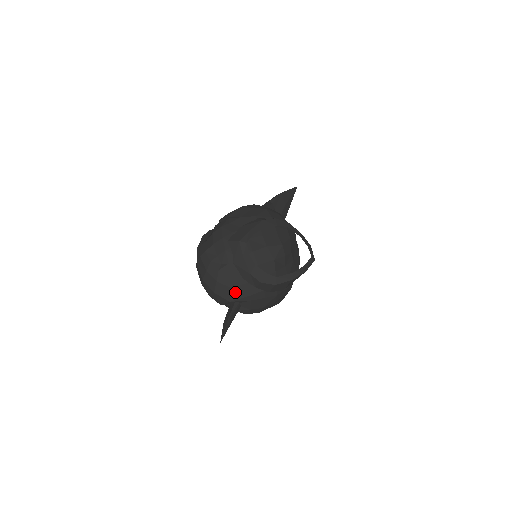
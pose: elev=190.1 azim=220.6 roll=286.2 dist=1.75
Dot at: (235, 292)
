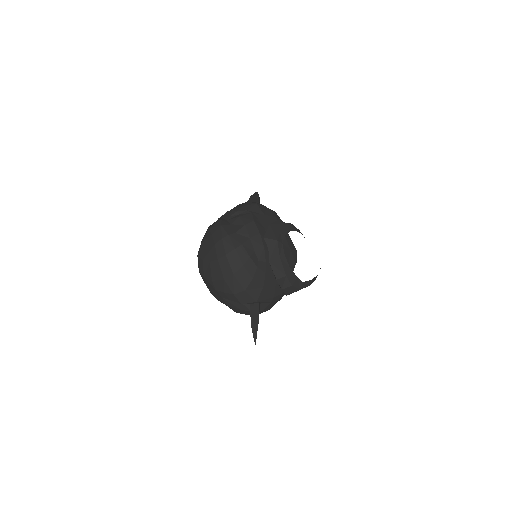
Dot at: (265, 292)
